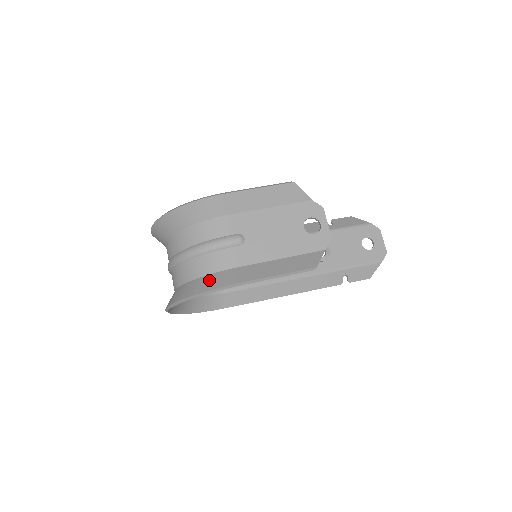
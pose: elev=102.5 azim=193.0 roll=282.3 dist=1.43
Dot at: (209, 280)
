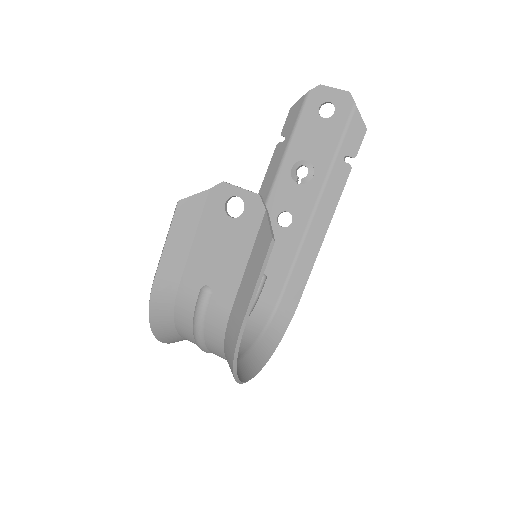
Dot at: (227, 346)
